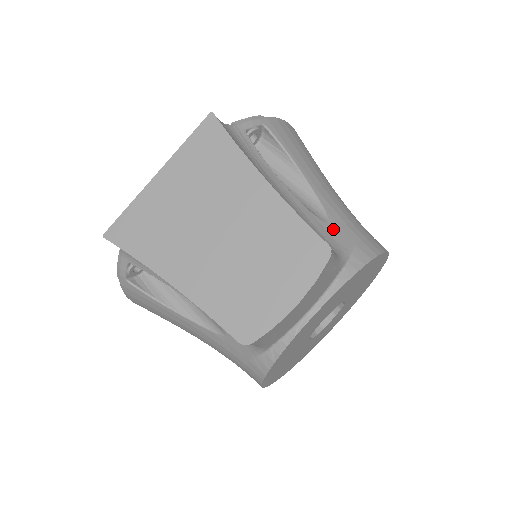
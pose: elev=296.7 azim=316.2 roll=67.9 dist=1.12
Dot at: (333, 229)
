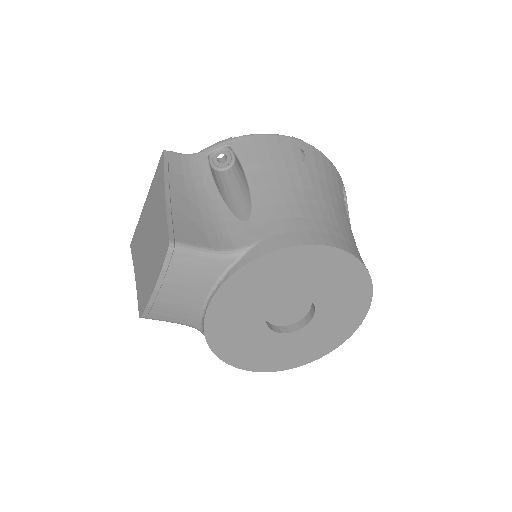
Dot at: (247, 227)
